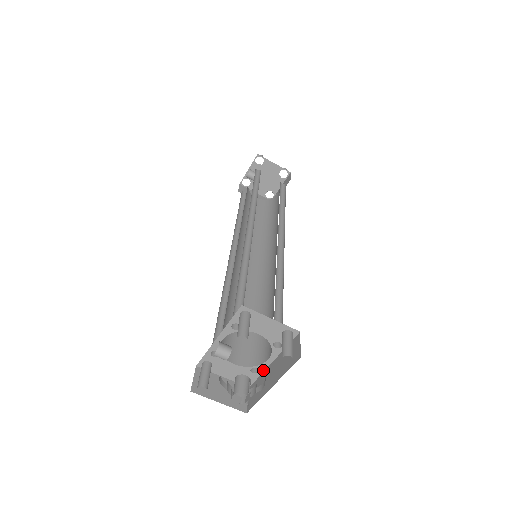
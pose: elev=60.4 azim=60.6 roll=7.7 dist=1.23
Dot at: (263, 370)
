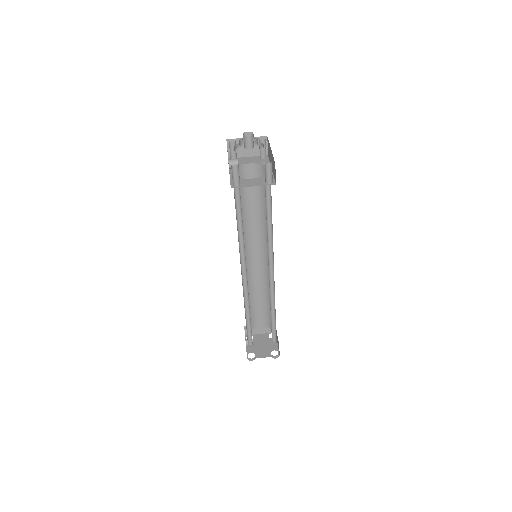
Dot at: (272, 174)
